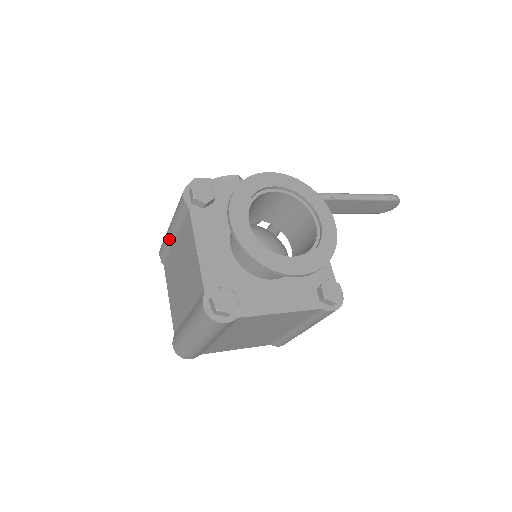
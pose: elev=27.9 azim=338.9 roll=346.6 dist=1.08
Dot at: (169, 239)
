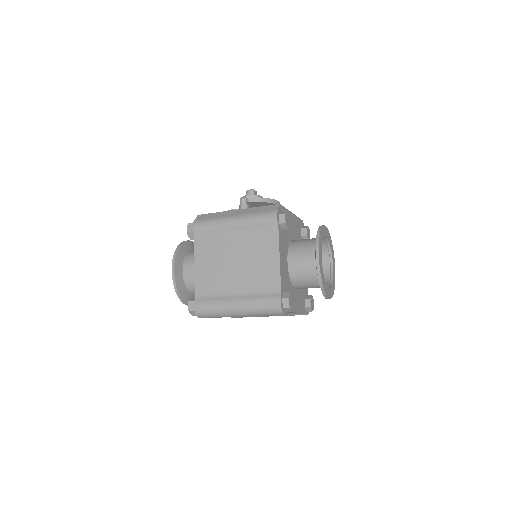
Dot at: (226, 228)
